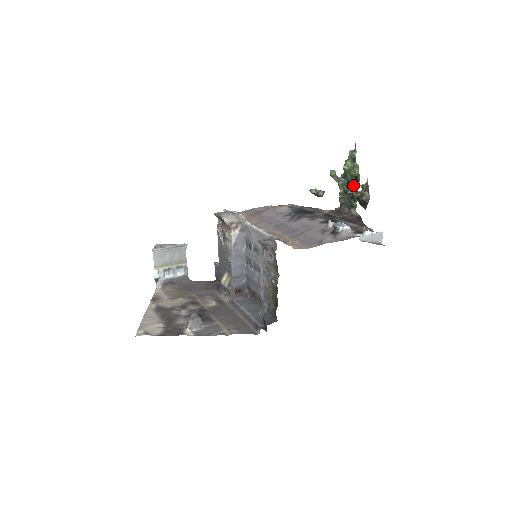
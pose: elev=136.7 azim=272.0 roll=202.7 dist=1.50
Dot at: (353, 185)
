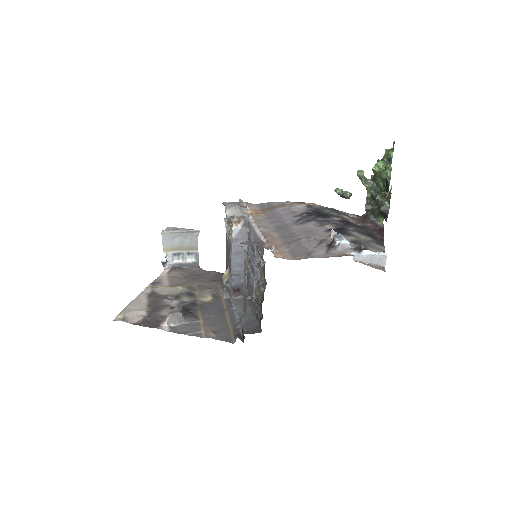
Dot at: (383, 190)
